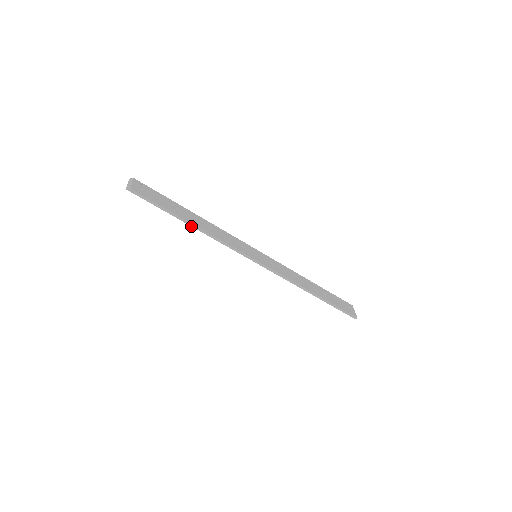
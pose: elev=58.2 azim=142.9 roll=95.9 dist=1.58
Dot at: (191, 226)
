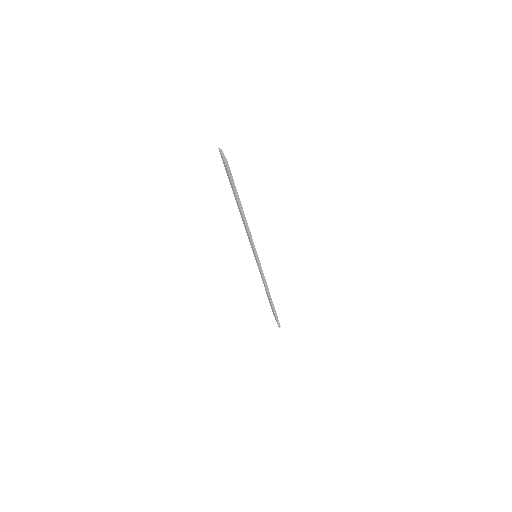
Dot at: (242, 215)
